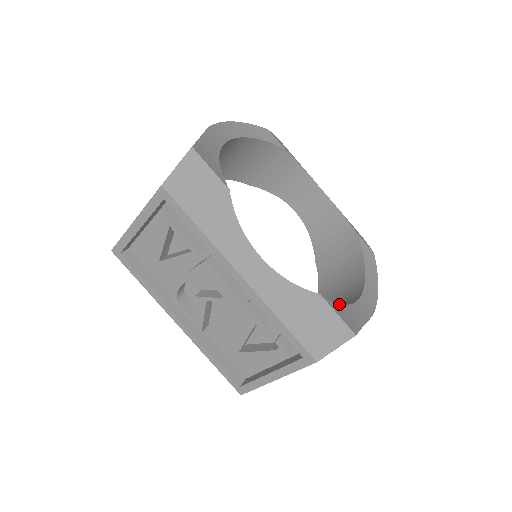
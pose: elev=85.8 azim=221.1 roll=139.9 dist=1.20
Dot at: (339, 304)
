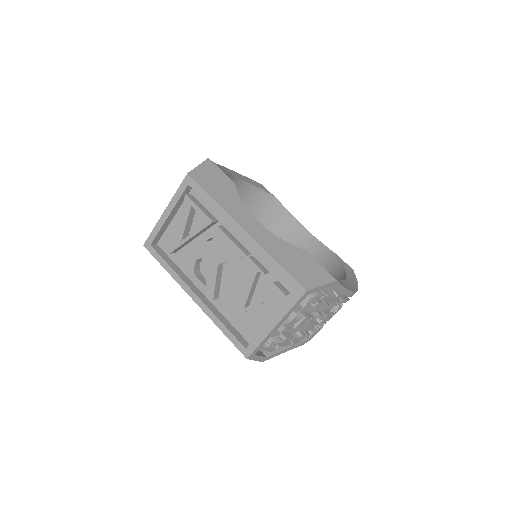
Dot at: occluded
